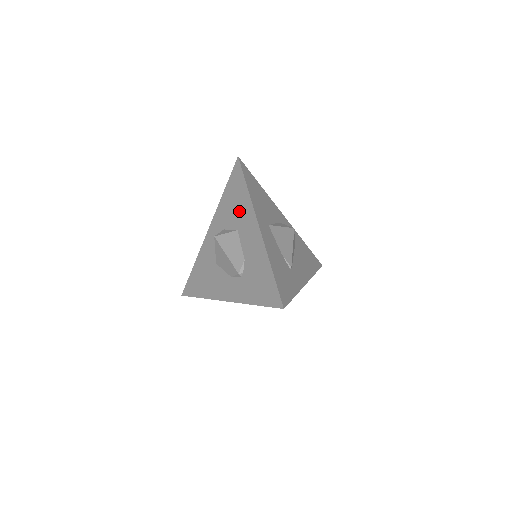
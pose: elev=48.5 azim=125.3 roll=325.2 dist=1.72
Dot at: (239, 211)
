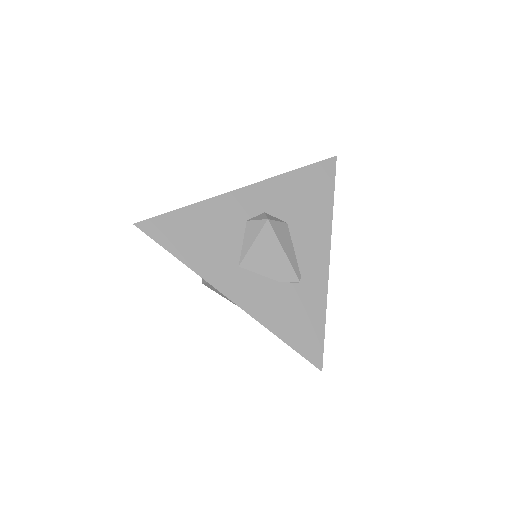
Dot at: occluded
